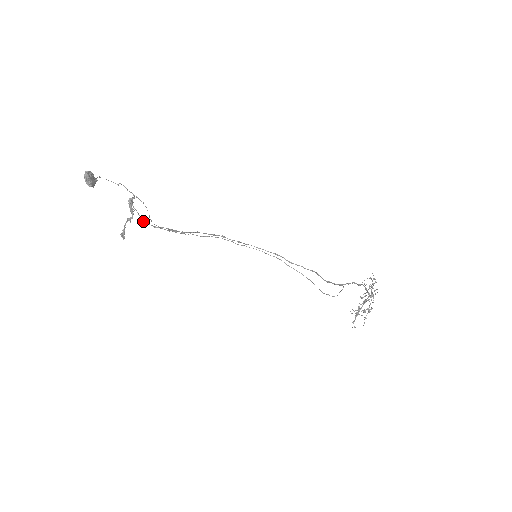
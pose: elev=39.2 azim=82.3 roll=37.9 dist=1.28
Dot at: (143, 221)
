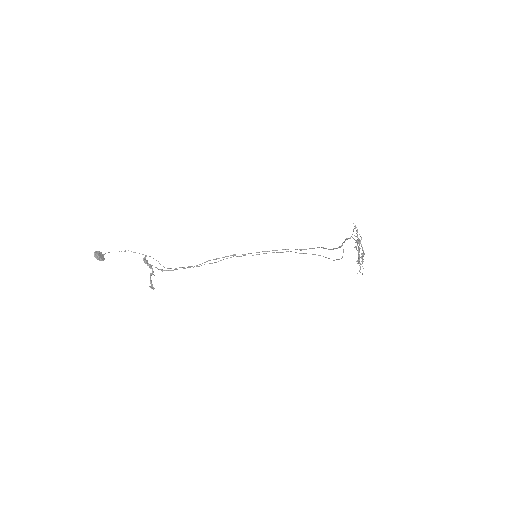
Dot at: occluded
